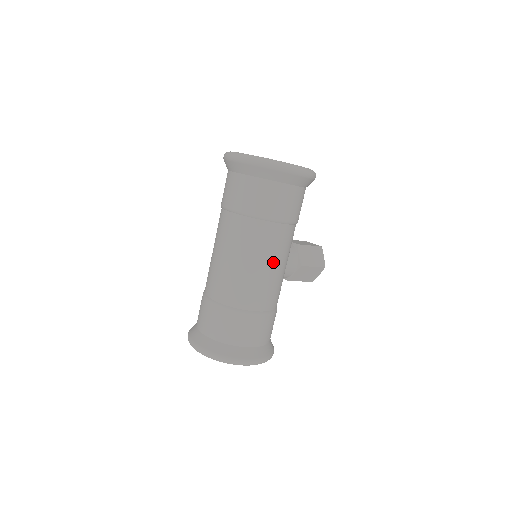
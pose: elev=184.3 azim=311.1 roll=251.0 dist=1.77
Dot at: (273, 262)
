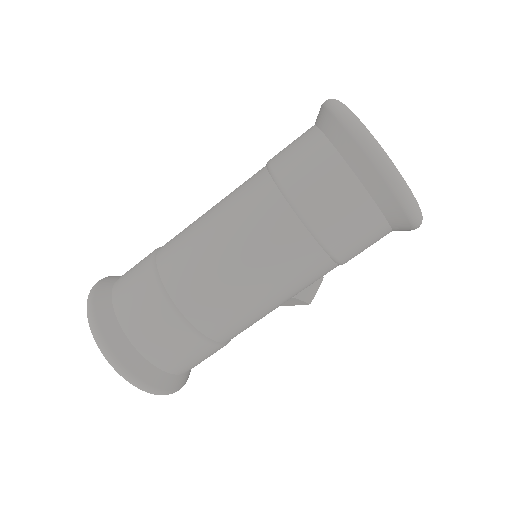
Dot at: (283, 297)
